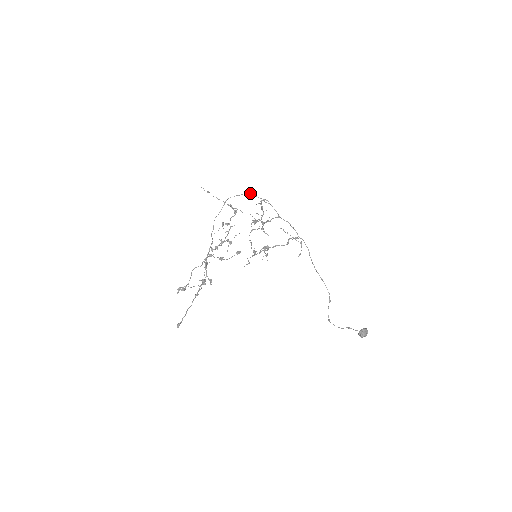
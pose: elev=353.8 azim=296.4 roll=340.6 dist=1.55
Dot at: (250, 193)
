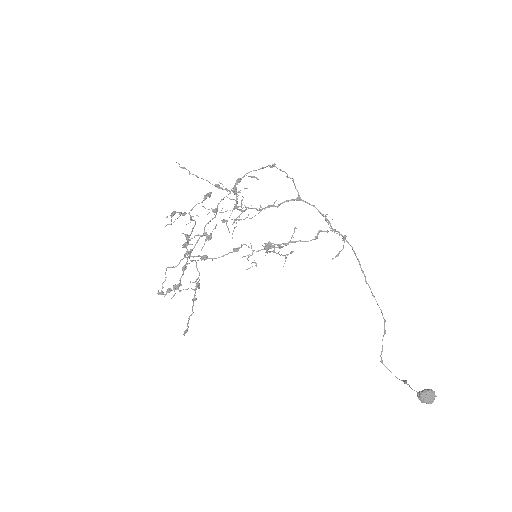
Dot at: (273, 164)
